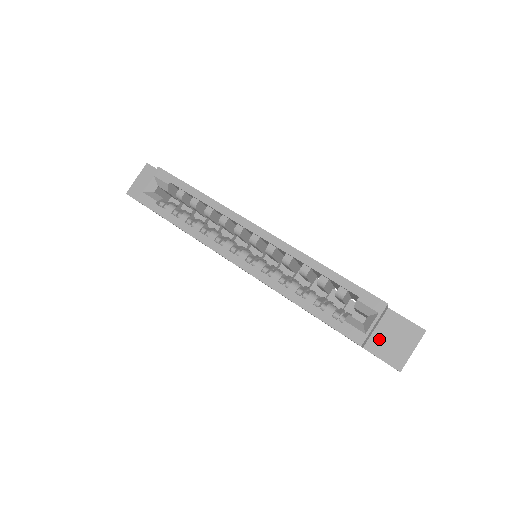
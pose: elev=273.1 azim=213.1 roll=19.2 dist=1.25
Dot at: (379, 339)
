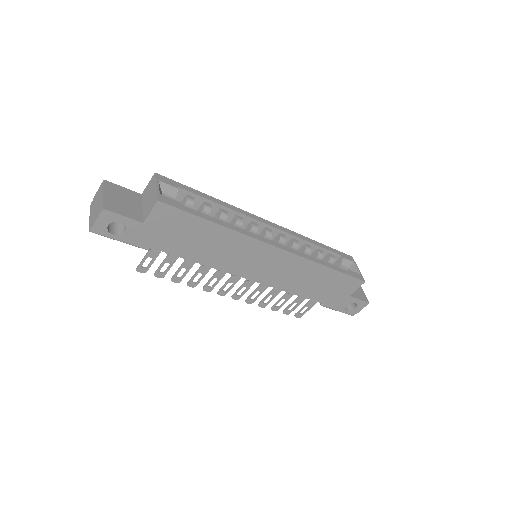
Dot at: occluded
